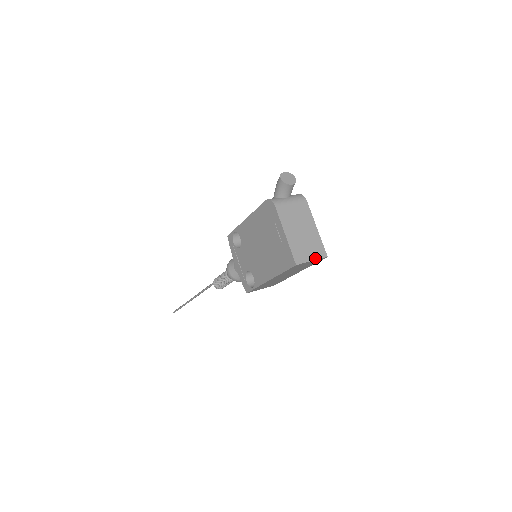
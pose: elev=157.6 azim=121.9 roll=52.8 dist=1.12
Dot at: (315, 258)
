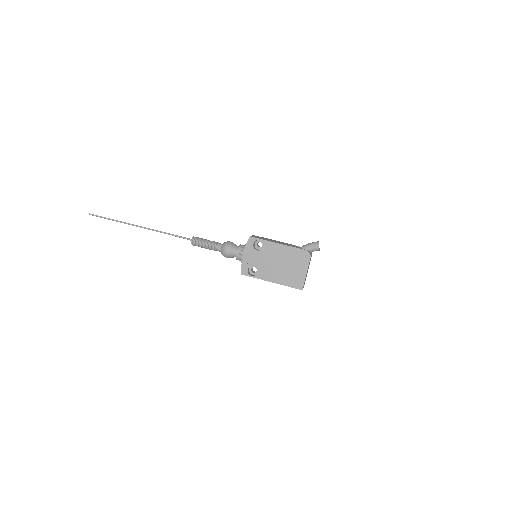
Dot at: occluded
